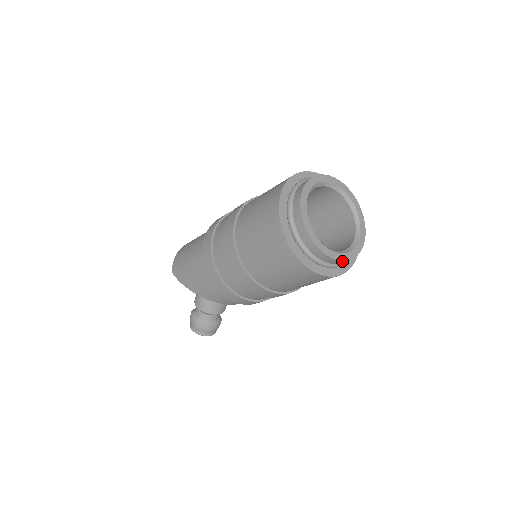
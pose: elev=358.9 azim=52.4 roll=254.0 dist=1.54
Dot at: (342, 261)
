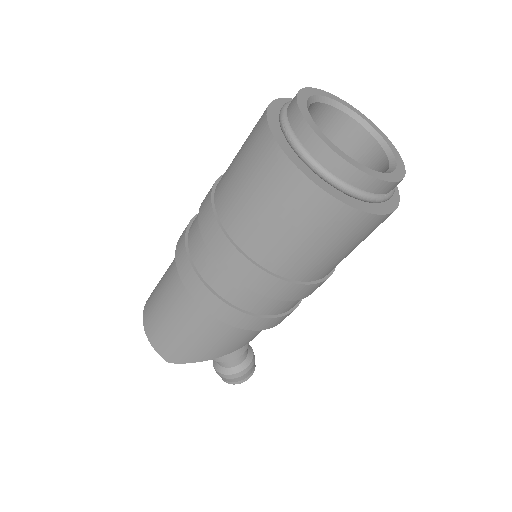
Dot at: (404, 172)
